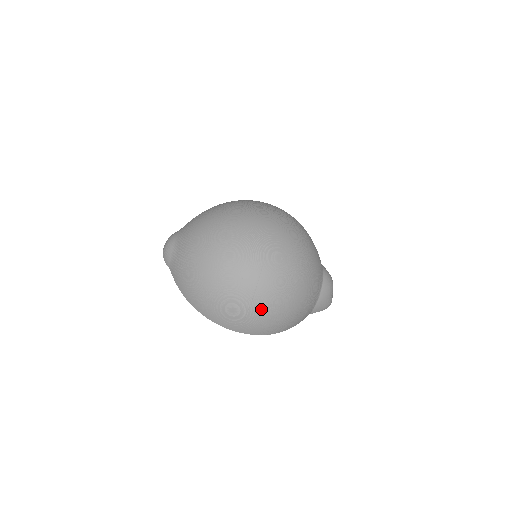
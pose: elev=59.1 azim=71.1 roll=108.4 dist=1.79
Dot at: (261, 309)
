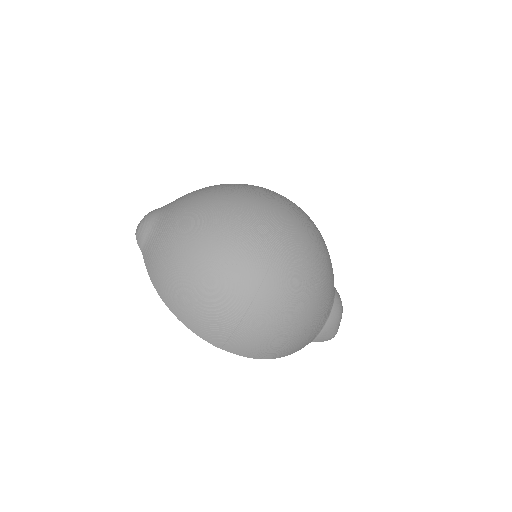
Dot at: (259, 320)
